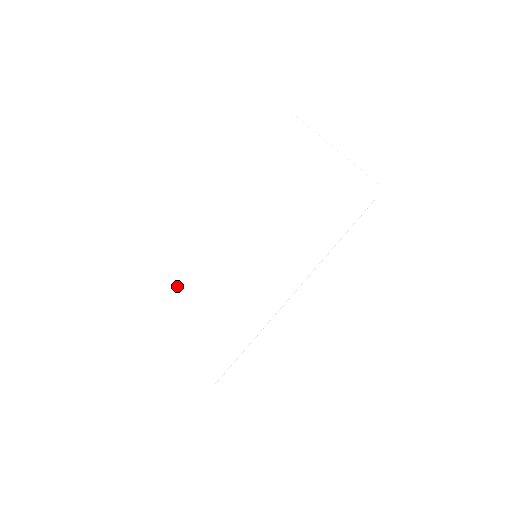
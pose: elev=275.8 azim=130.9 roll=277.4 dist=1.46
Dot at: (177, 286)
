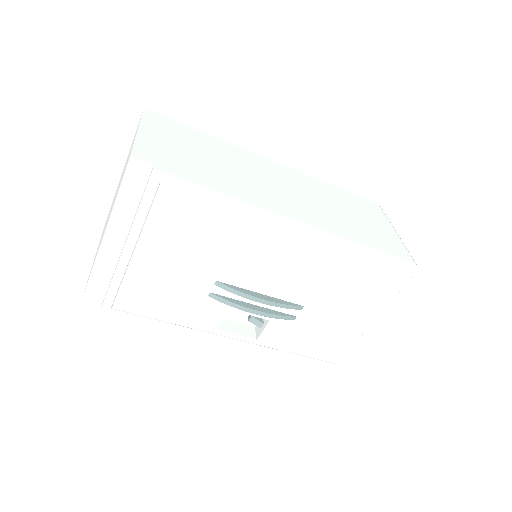
Dot at: (225, 151)
